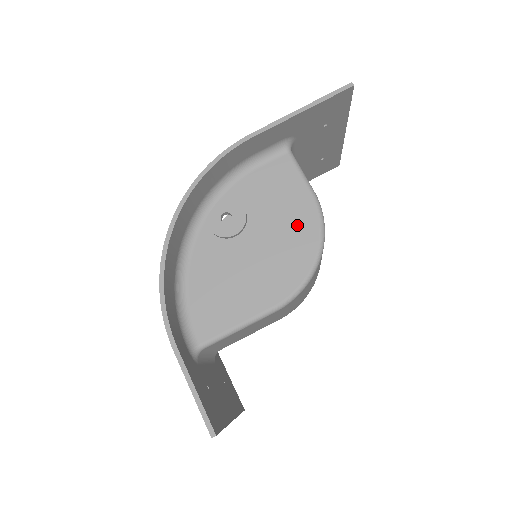
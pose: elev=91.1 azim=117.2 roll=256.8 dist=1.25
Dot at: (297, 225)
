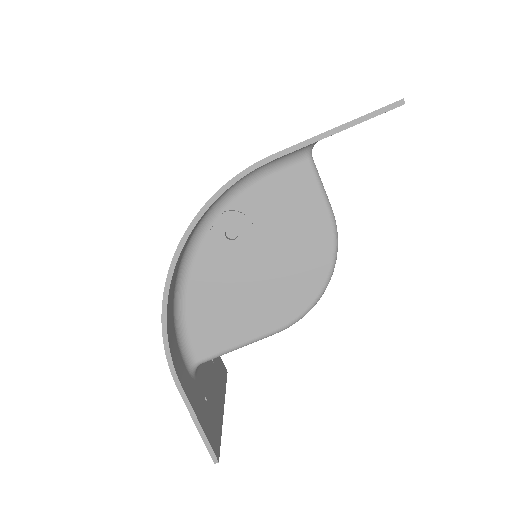
Dot at: (309, 247)
